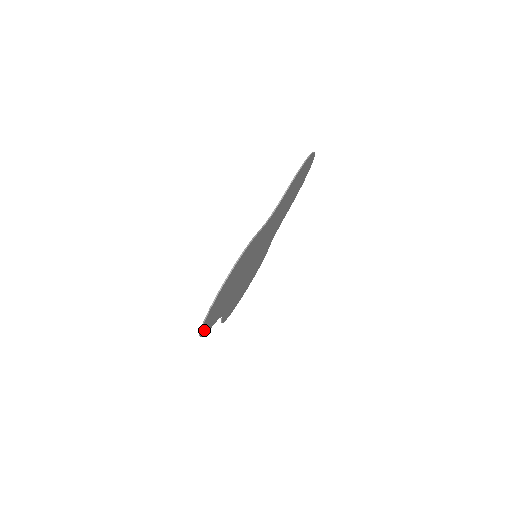
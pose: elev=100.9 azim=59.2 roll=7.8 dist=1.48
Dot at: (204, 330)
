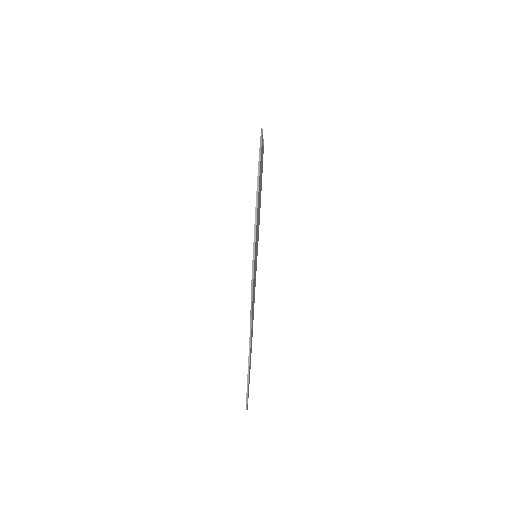
Dot at: occluded
